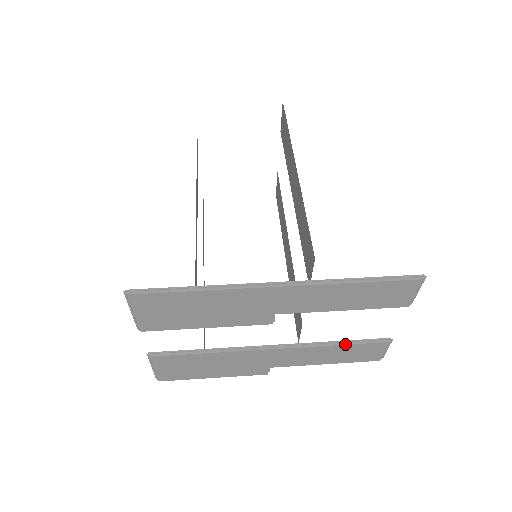
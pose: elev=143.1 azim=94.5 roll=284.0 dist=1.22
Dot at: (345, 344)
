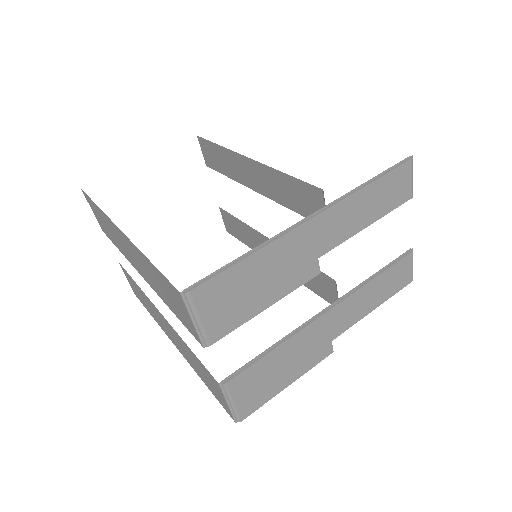
Dot at: (382, 272)
